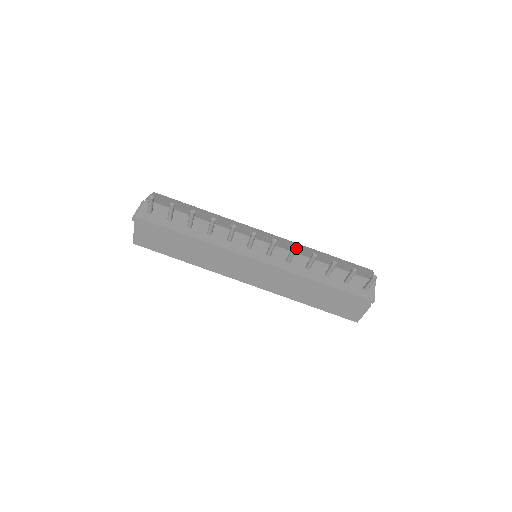
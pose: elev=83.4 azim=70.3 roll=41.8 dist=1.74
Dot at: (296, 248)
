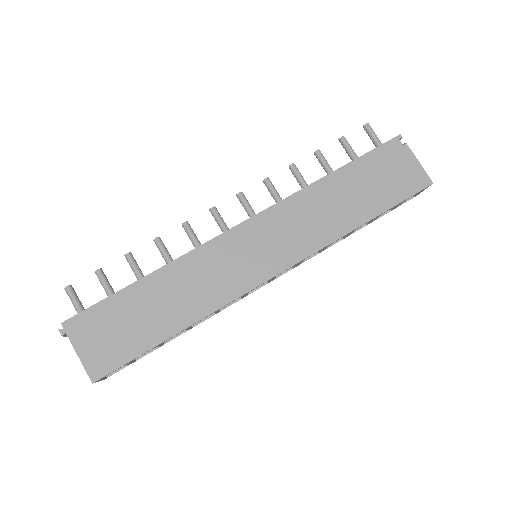
Dot at: (267, 178)
